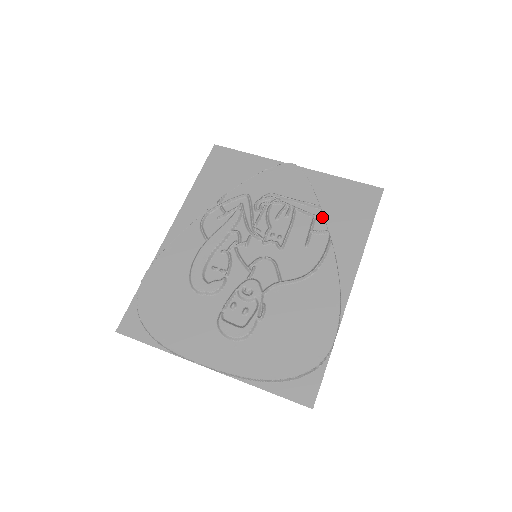
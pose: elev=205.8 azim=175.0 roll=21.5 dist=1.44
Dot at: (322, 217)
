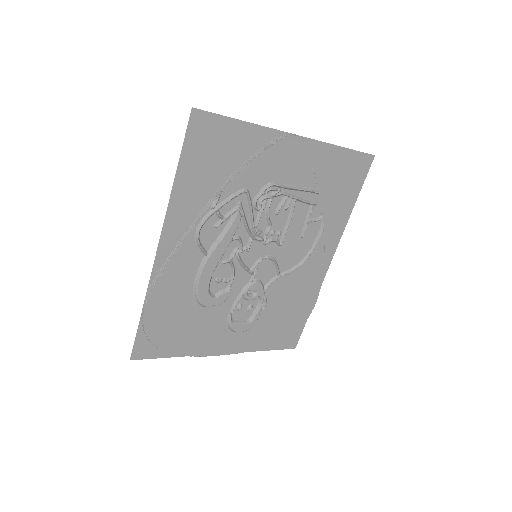
Dot at: (319, 203)
